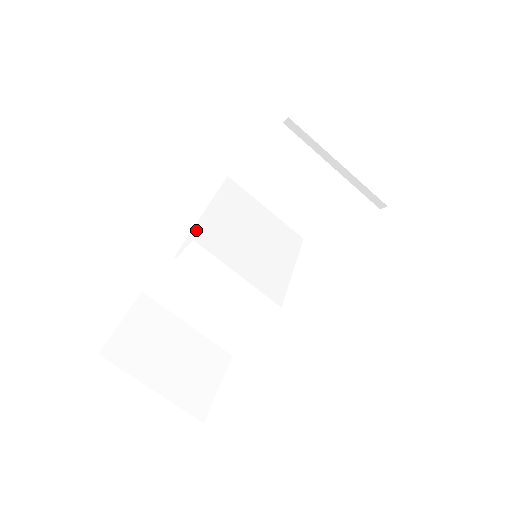
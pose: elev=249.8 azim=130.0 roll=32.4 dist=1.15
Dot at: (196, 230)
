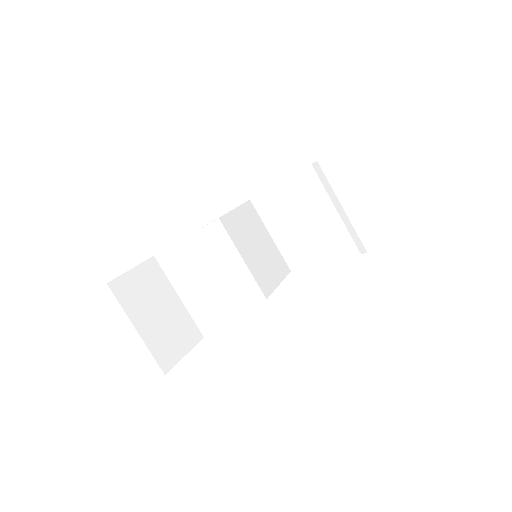
Dot at: occluded
